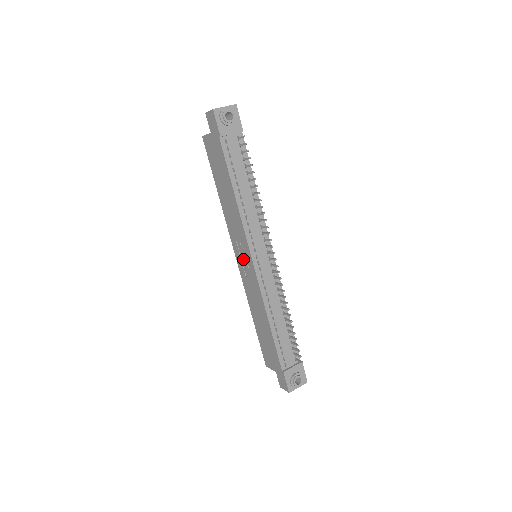
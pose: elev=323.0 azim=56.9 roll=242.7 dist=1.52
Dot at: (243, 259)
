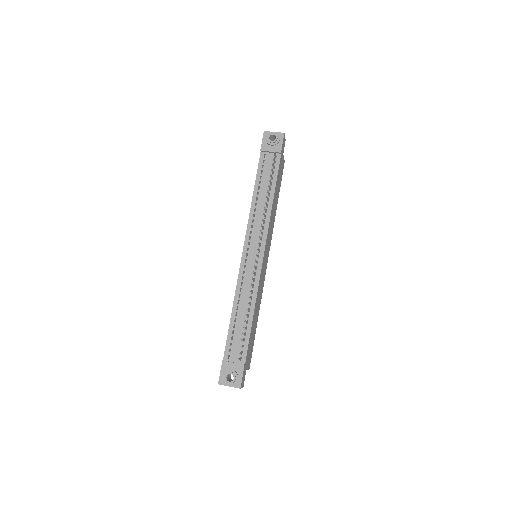
Dot at: occluded
